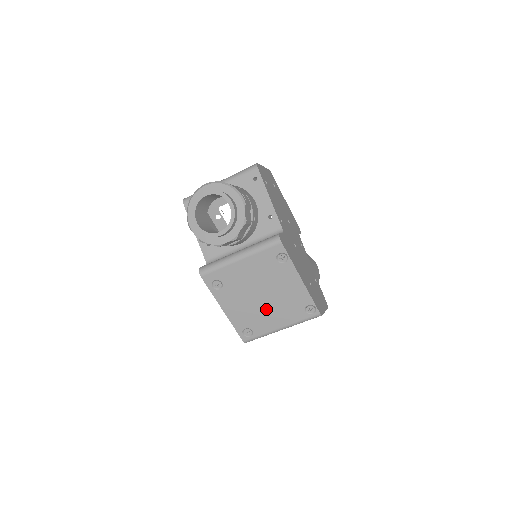
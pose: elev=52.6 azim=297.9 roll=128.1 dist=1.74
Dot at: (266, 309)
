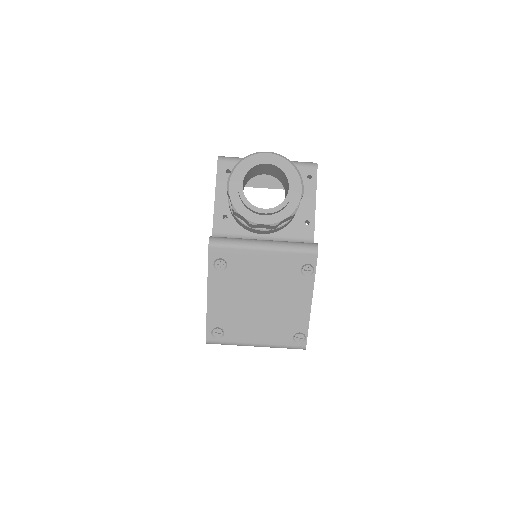
Dot at: (255, 316)
